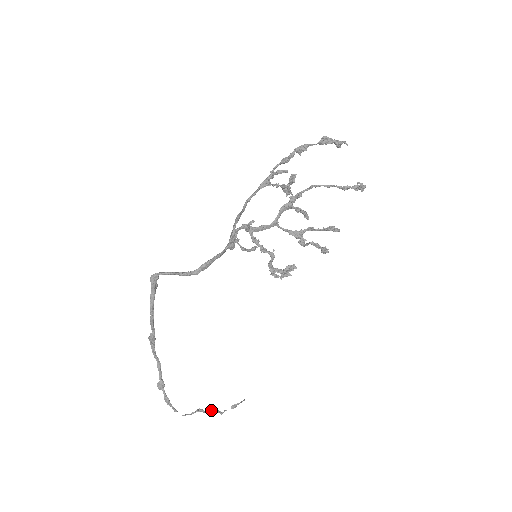
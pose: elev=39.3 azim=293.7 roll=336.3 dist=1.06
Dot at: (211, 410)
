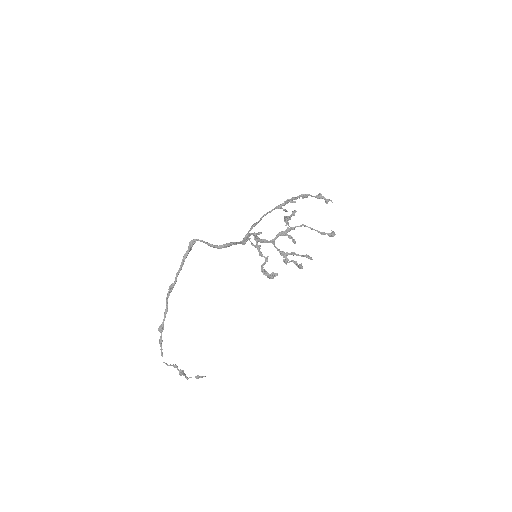
Dot at: (183, 370)
